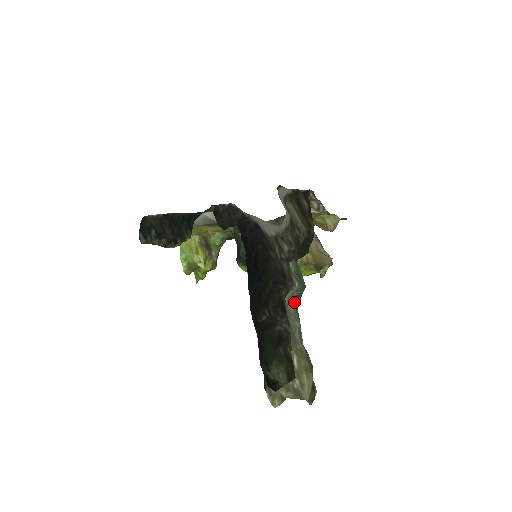
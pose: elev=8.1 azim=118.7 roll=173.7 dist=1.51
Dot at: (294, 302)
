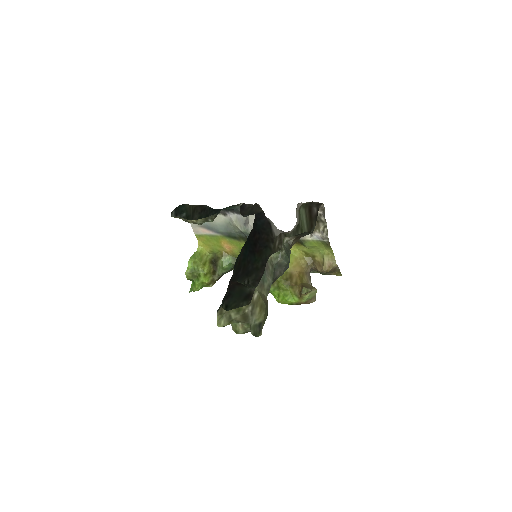
Dot at: (274, 269)
